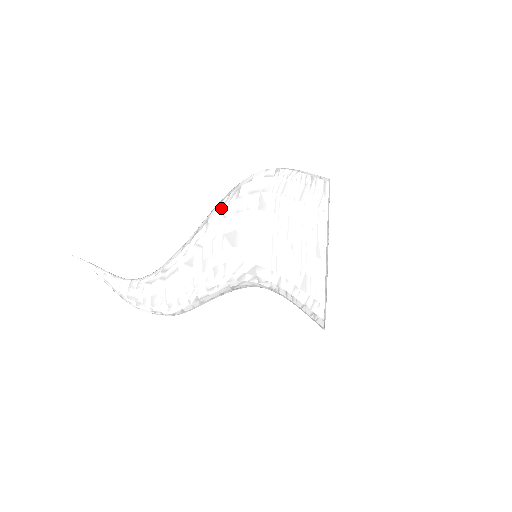
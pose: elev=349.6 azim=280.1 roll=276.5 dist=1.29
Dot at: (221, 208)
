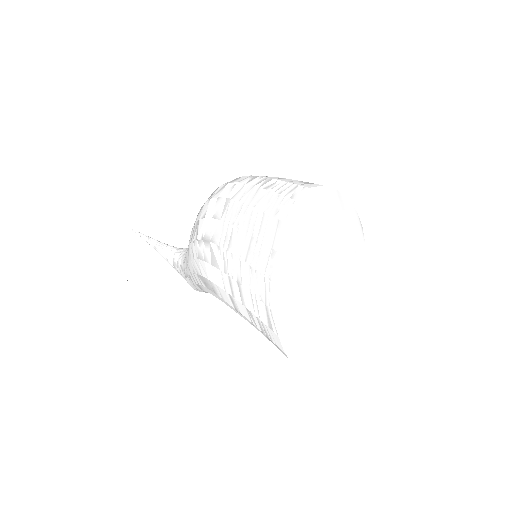
Dot at: (191, 241)
